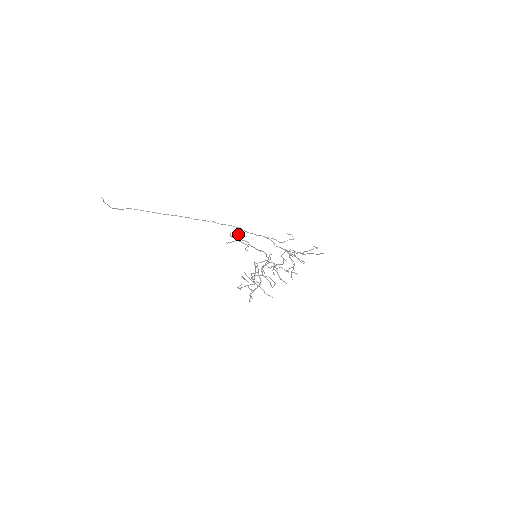
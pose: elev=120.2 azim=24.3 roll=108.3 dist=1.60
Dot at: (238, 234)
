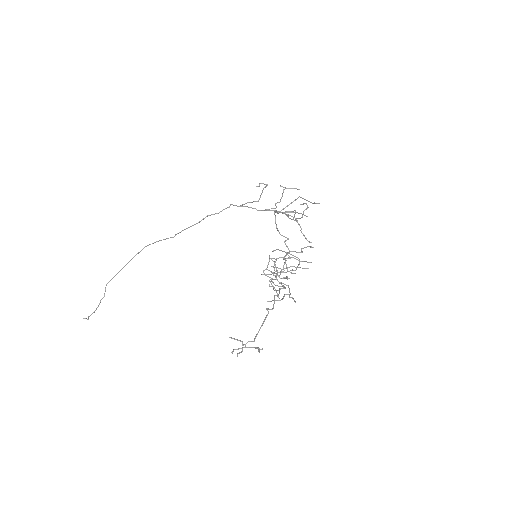
Dot at: occluded
